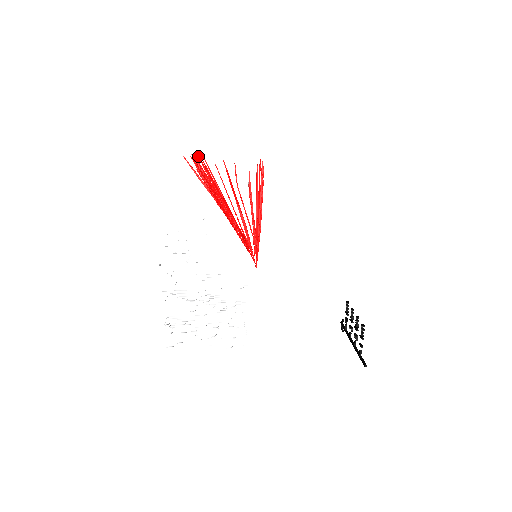
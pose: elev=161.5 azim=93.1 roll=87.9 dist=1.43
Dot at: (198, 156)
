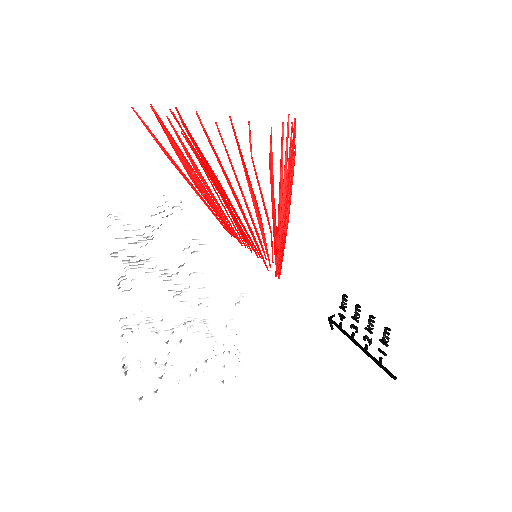
Dot at: (176, 108)
